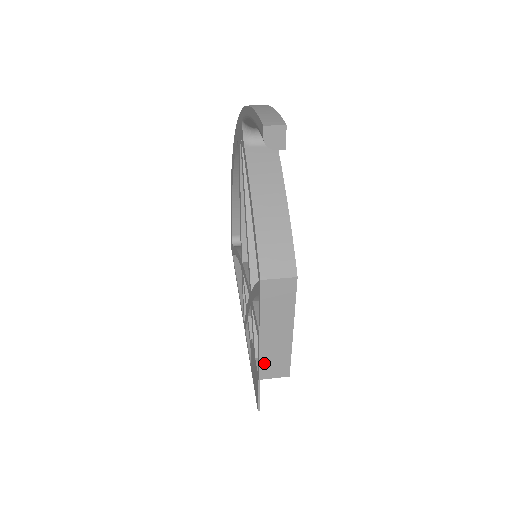
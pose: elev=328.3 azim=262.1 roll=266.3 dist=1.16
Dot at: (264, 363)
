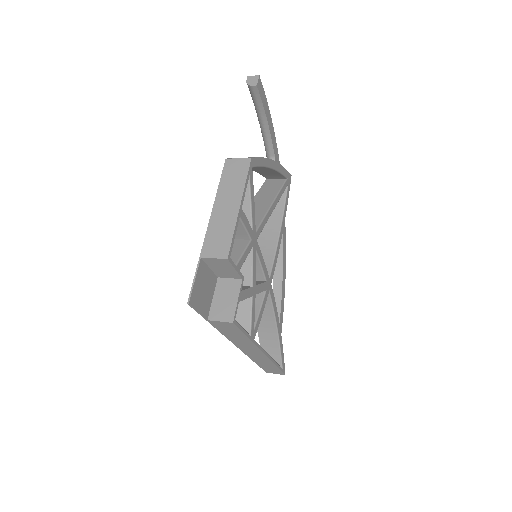
Dot at: (209, 238)
